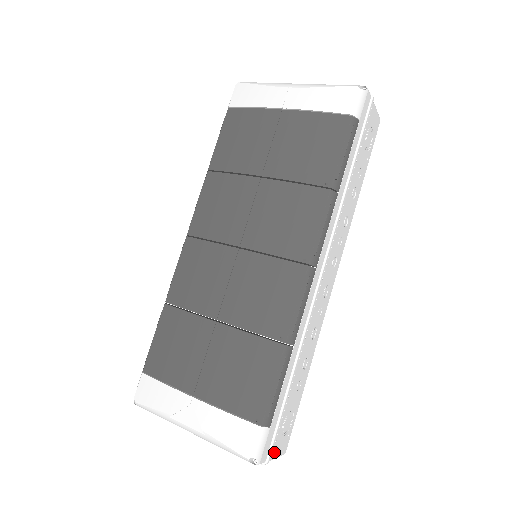
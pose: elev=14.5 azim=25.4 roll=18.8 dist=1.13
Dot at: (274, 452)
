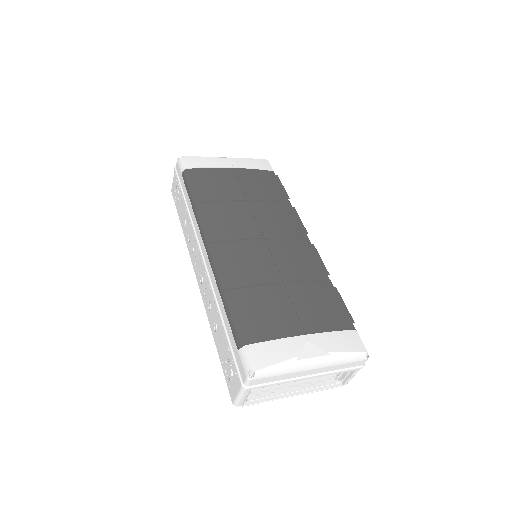
Dot at: occluded
